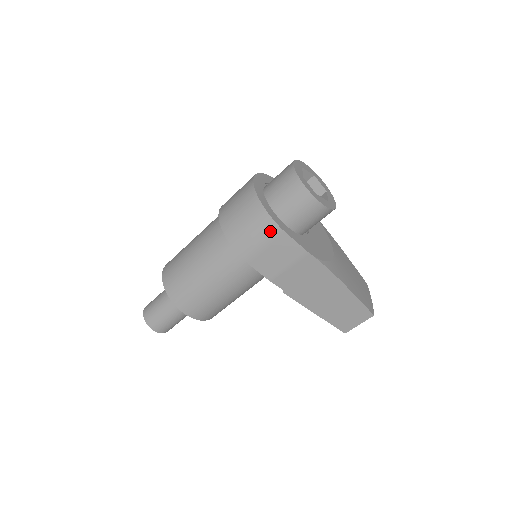
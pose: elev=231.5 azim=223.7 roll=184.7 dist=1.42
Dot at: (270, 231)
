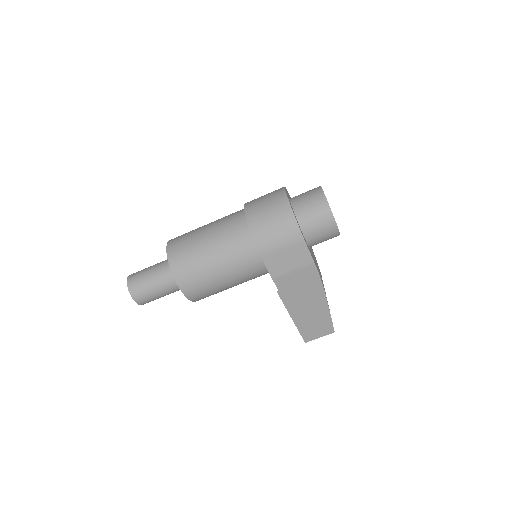
Dot at: (293, 236)
